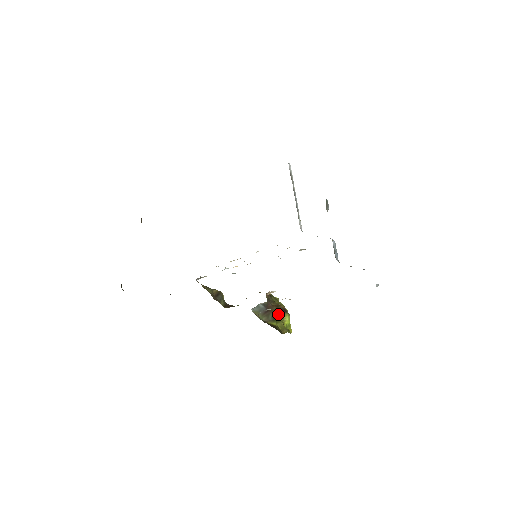
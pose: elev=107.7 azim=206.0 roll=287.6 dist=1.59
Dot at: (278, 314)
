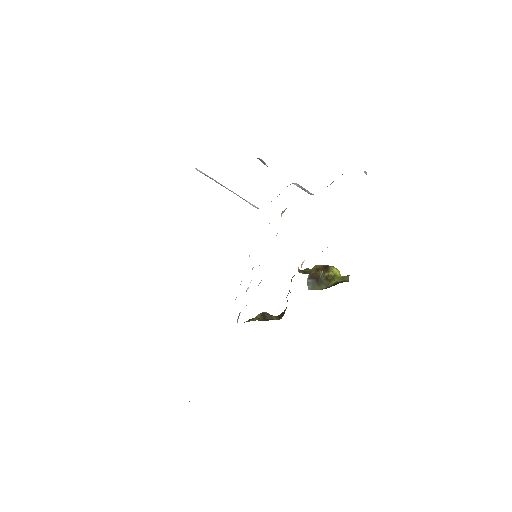
Dot at: (326, 274)
